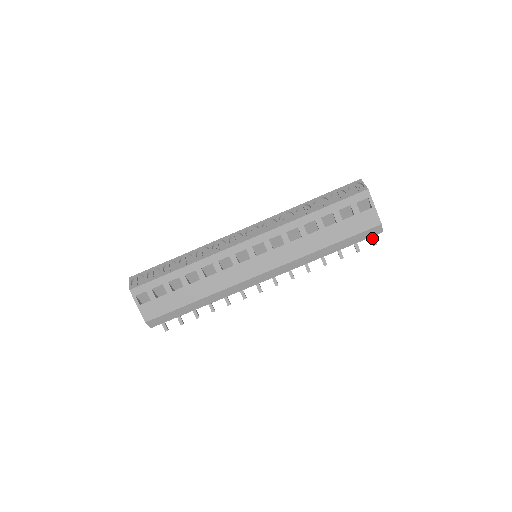
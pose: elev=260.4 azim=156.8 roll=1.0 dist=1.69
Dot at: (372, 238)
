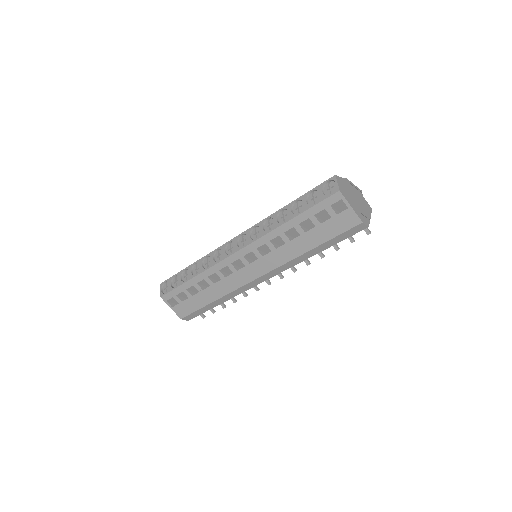
Dot at: occluded
